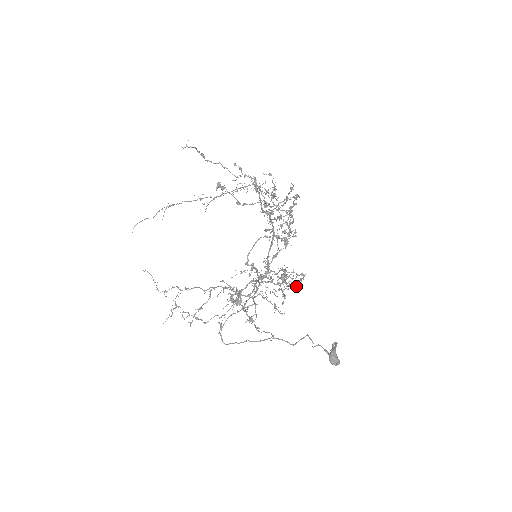
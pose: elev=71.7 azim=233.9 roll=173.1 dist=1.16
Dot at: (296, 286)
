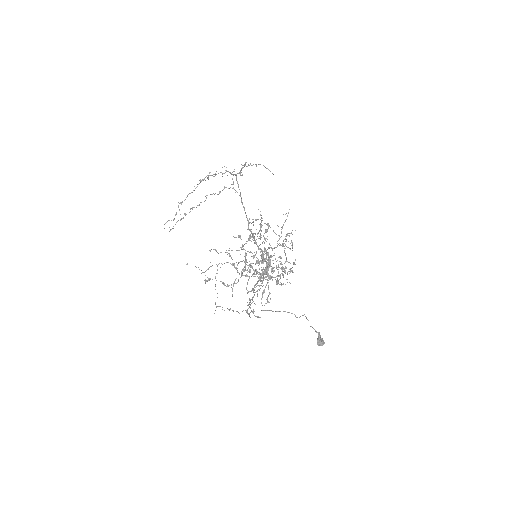
Dot at: occluded
